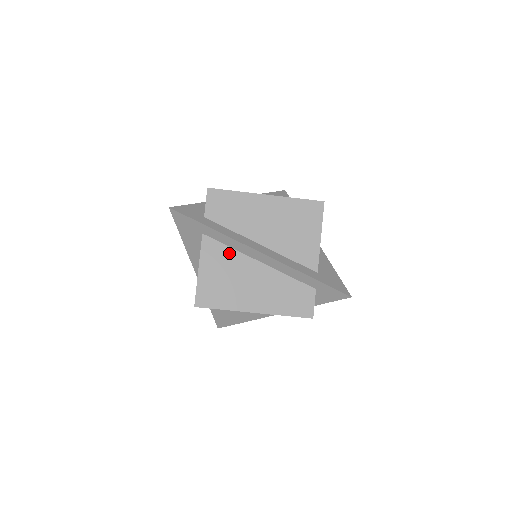
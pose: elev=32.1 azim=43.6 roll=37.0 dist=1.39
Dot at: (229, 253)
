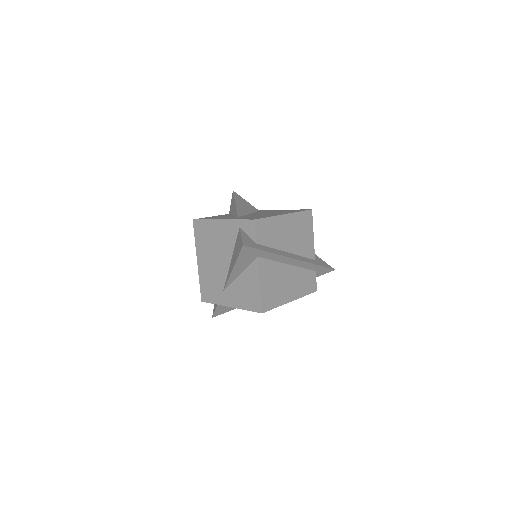
Dot at: (273, 265)
